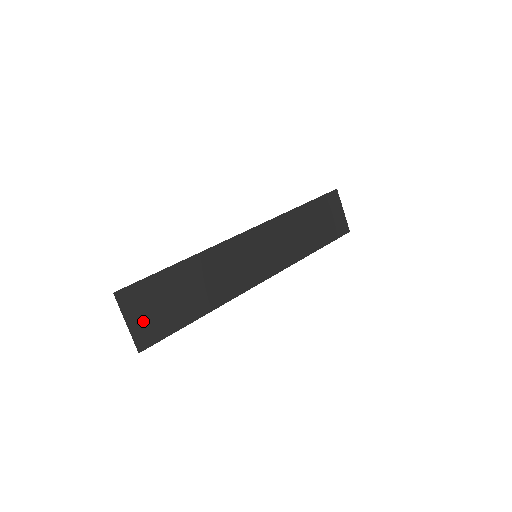
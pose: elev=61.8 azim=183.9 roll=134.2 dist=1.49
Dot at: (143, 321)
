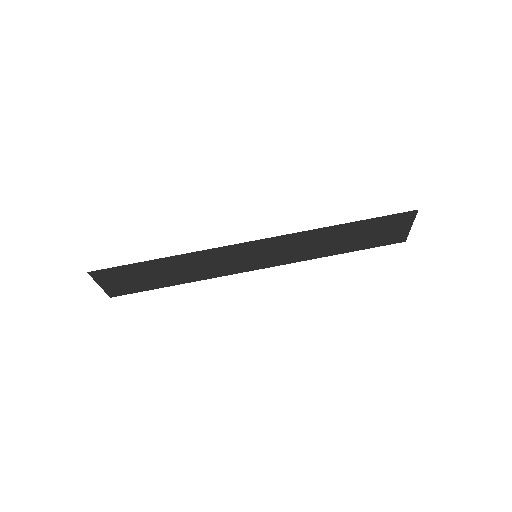
Dot at: (116, 285)
